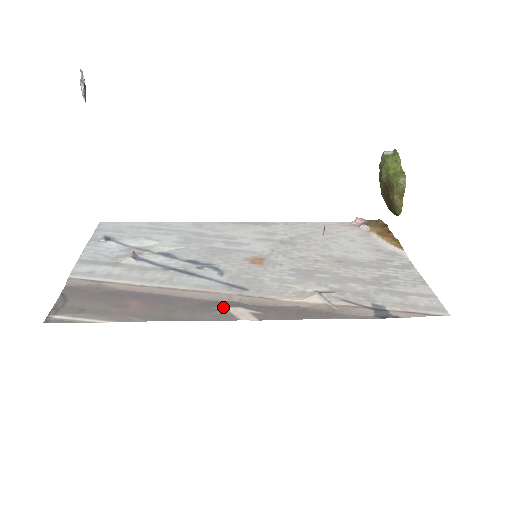
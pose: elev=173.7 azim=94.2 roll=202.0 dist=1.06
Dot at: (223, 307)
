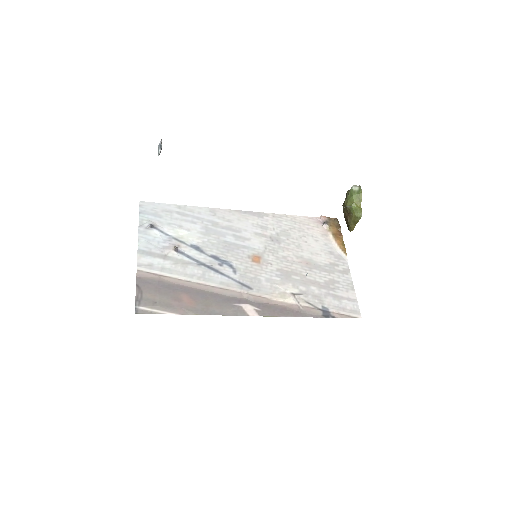
Dot at: (238, 304)
